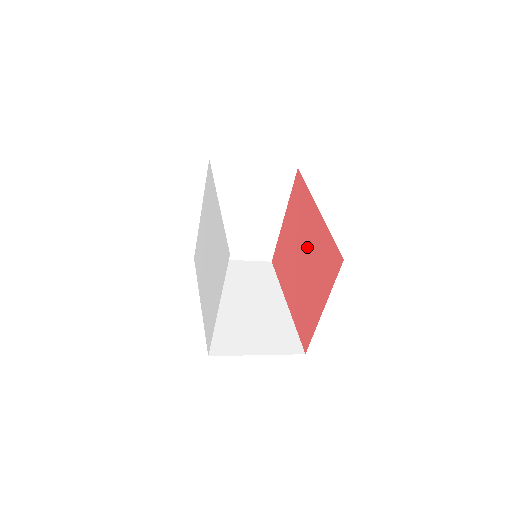
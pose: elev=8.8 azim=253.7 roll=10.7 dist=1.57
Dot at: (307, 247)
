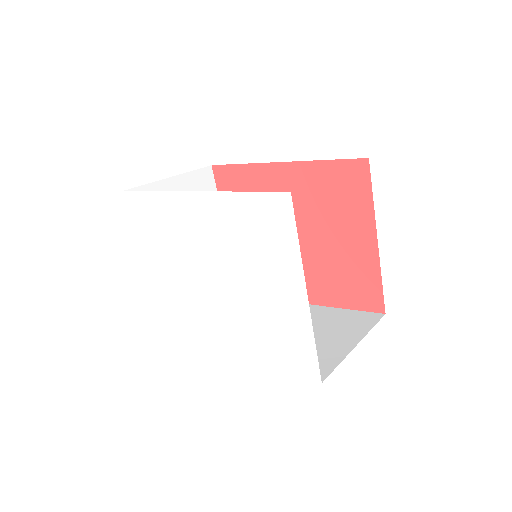
Dot at: (294, 214)
